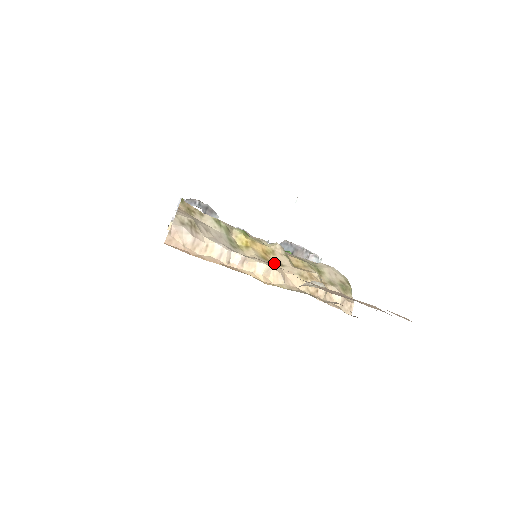
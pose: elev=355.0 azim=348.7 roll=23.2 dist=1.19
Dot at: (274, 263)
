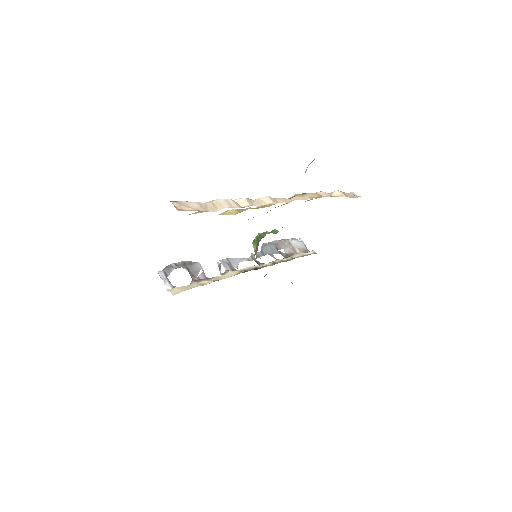
Dot at: (271, 205)
